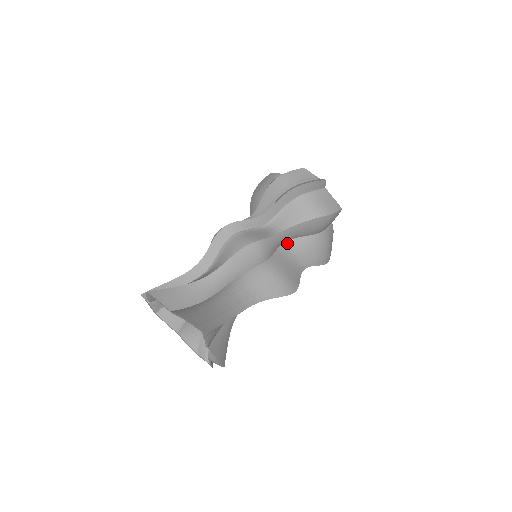
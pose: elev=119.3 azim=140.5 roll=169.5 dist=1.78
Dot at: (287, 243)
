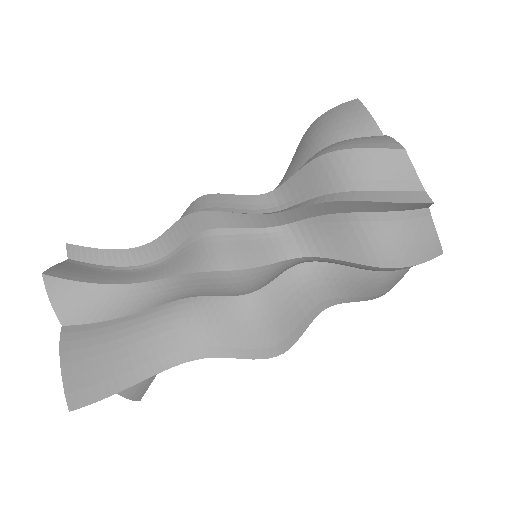
Dot at: (313, 263)
